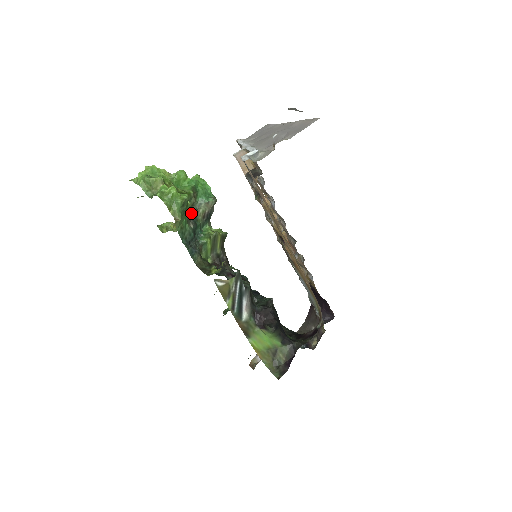
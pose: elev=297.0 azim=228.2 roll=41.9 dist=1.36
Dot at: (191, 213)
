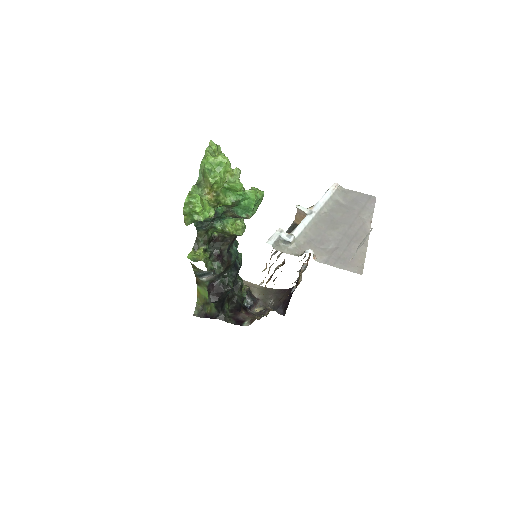
Dot at: (221, 210)
